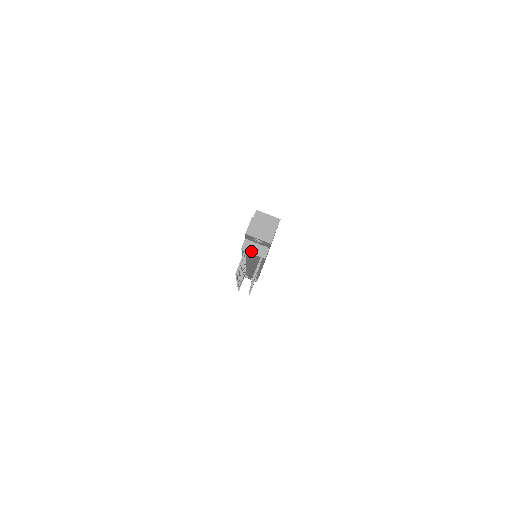
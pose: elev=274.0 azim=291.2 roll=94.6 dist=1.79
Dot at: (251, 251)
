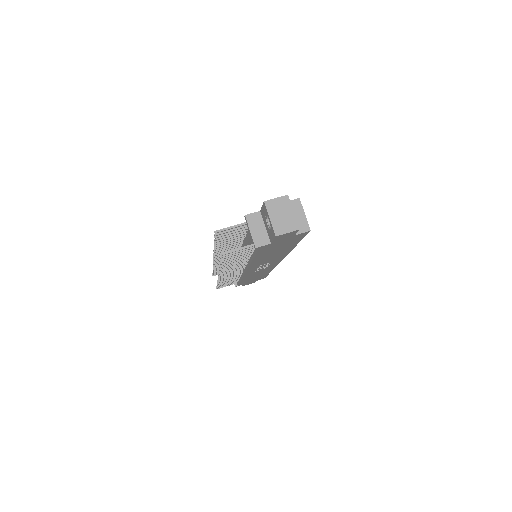
Dot at: (252, 227)
